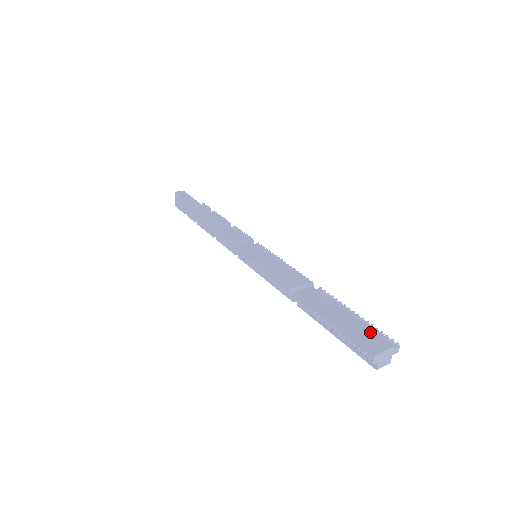
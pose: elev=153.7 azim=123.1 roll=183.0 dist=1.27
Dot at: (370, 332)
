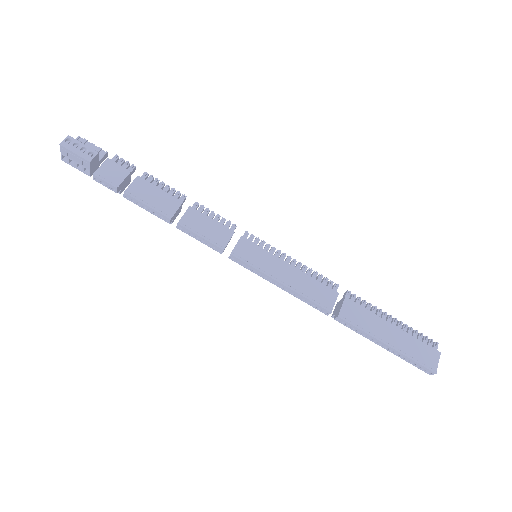
Dot at: (419, 344)
